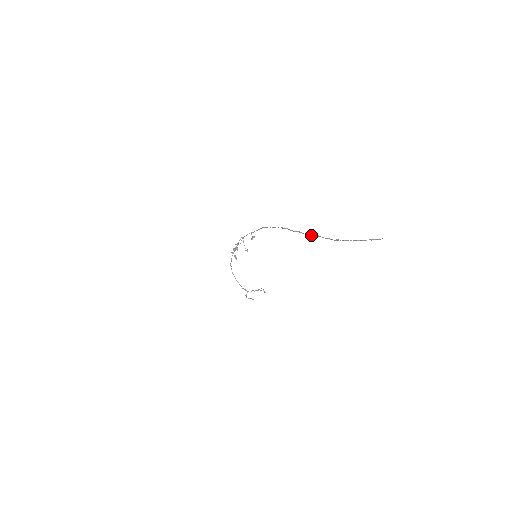
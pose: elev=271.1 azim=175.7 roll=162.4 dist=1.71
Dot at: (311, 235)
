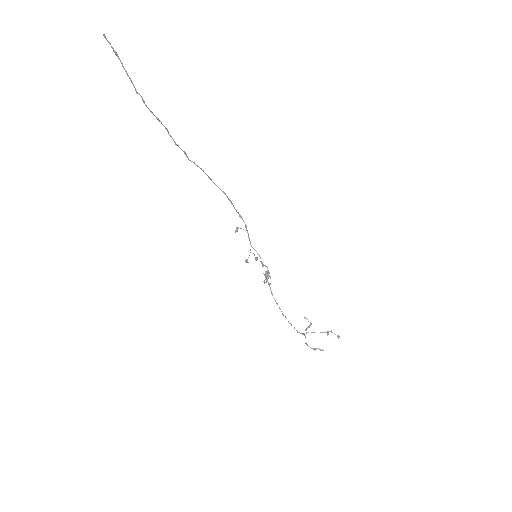
Dot at: (172, 138)
